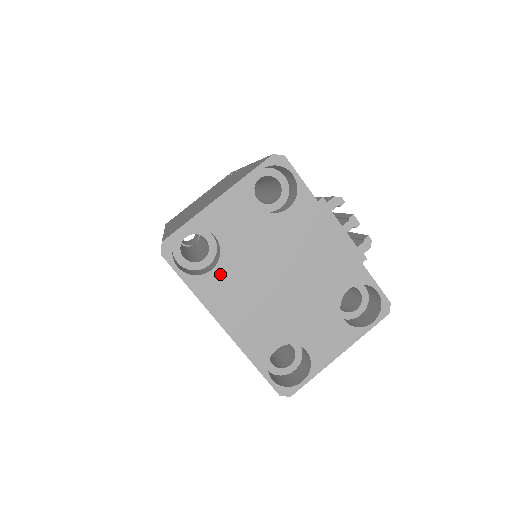
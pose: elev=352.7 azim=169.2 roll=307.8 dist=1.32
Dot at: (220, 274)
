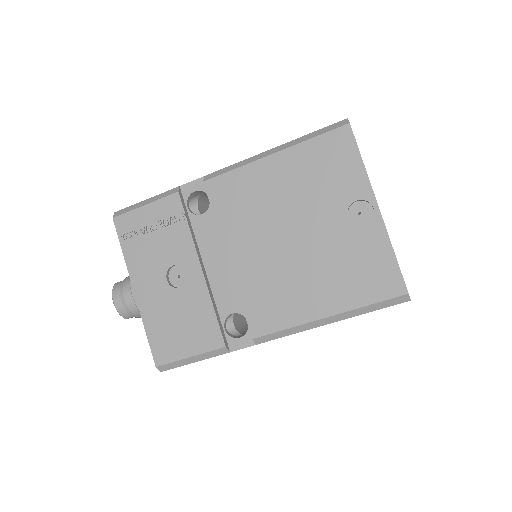
Dot at: occluded
